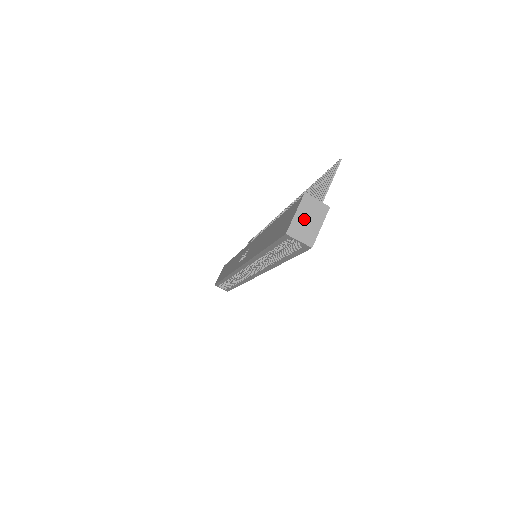
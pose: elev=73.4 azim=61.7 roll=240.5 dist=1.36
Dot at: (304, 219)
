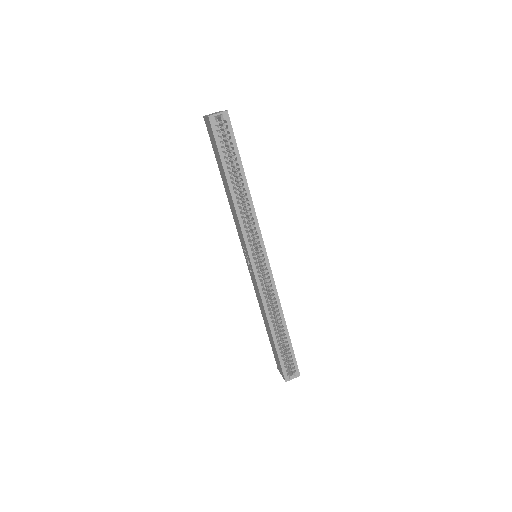
Dot at: occluded
